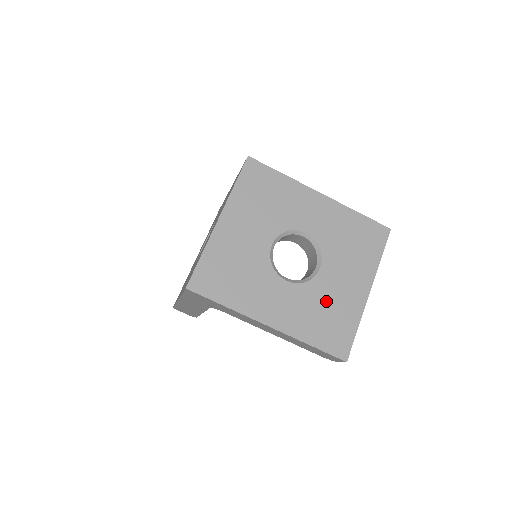
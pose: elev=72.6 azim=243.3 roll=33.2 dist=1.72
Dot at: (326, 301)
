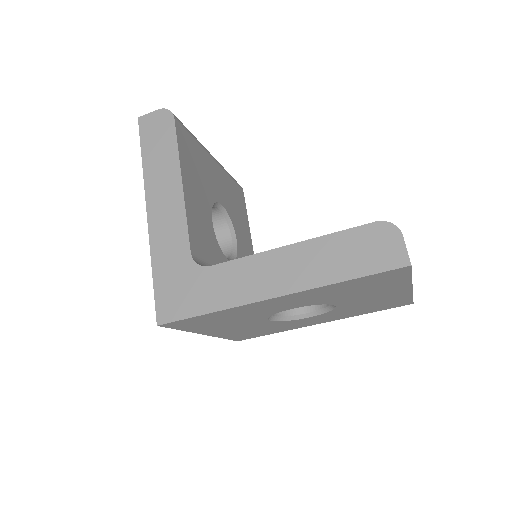
Dot at: (362, 306)
